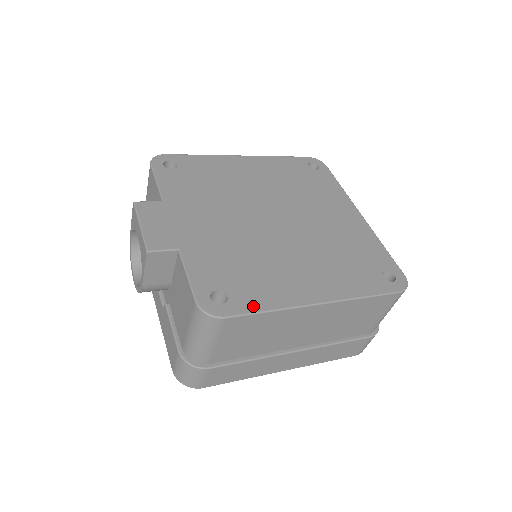
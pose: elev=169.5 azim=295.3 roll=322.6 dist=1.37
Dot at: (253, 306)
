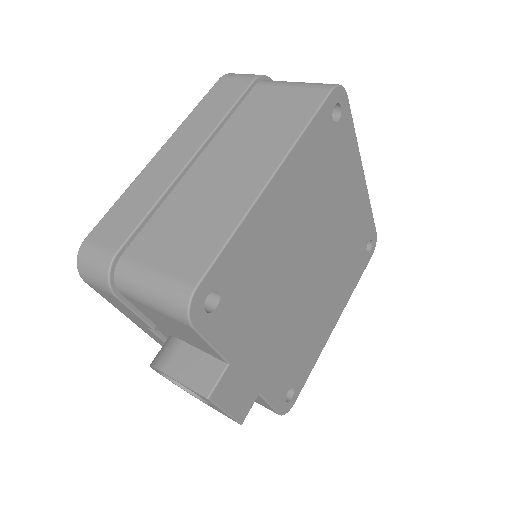
Dot at: (307, 376)
